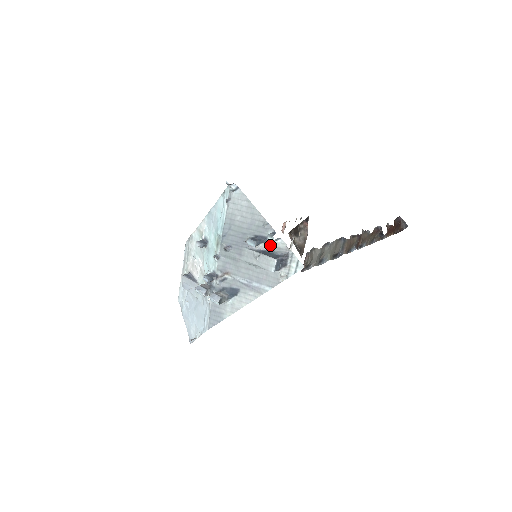
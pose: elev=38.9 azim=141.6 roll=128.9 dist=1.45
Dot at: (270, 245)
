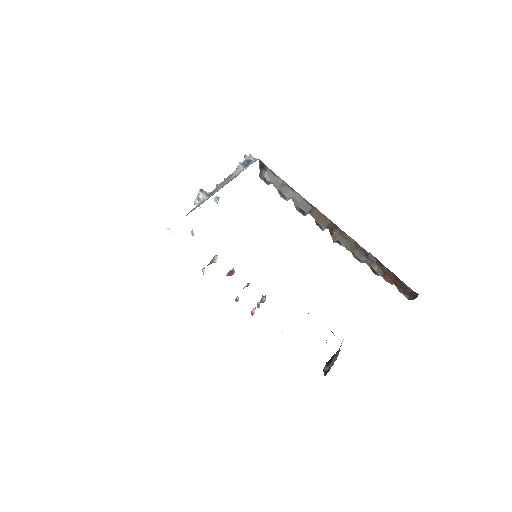
Dot at: occluded
